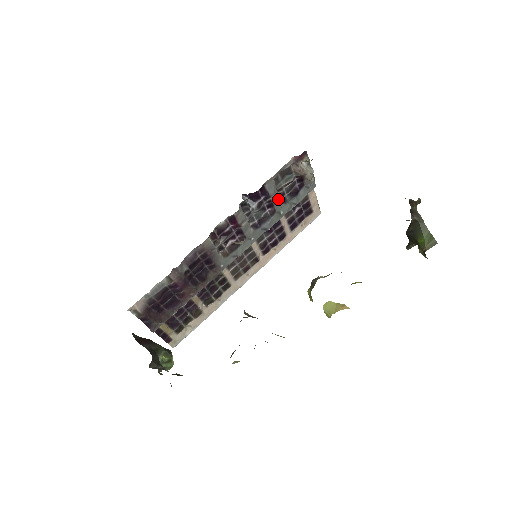
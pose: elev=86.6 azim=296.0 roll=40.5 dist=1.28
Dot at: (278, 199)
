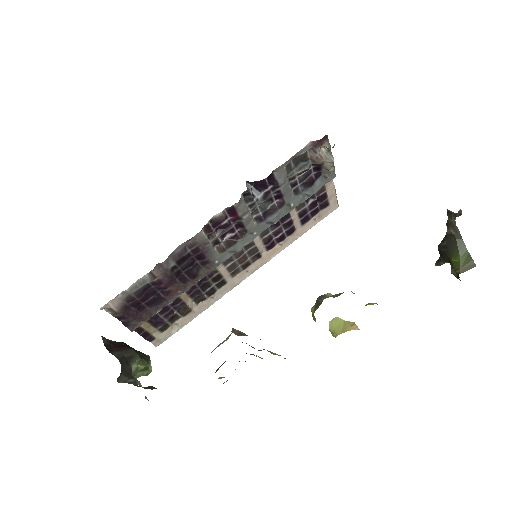
Dot at: (289, 189)
